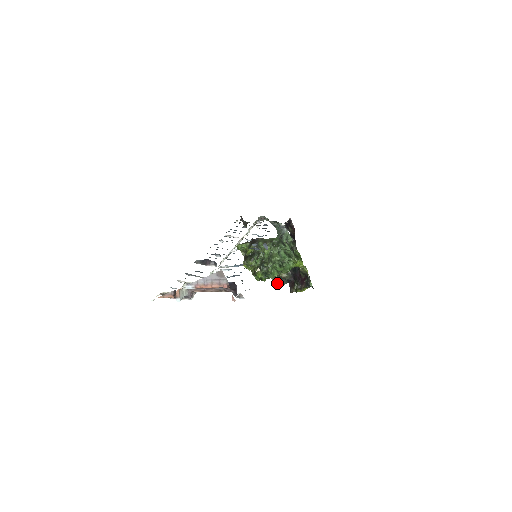
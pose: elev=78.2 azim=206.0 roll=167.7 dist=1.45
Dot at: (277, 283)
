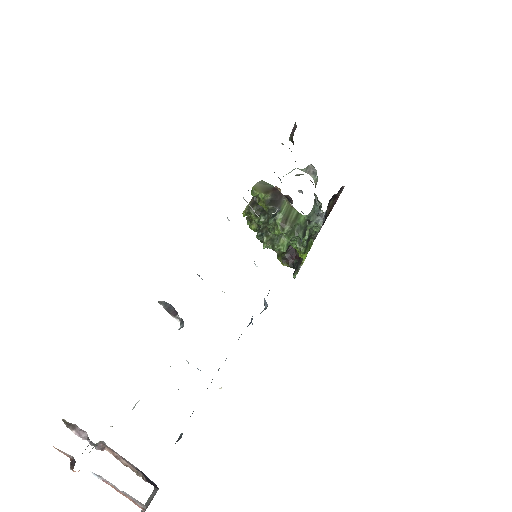
Dot at: occluded
